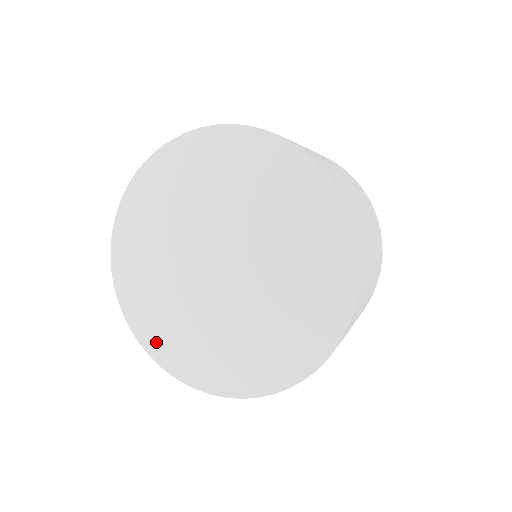
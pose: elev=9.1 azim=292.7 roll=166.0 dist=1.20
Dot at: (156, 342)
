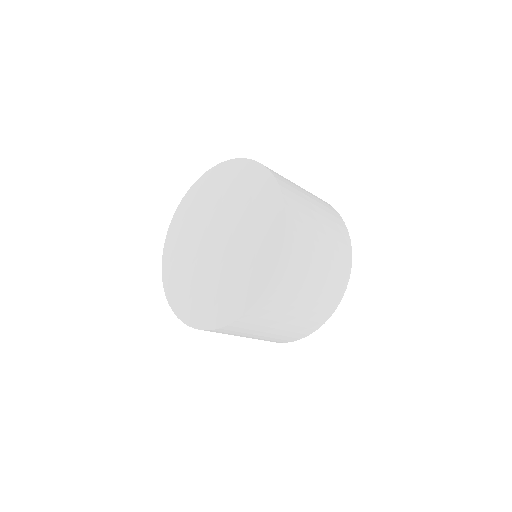
Dot at: (197, 316)
